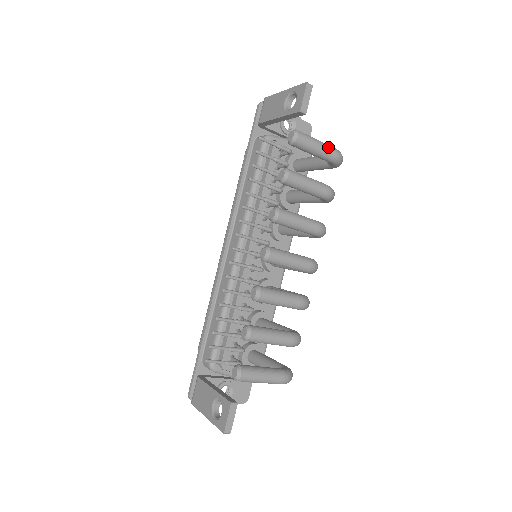
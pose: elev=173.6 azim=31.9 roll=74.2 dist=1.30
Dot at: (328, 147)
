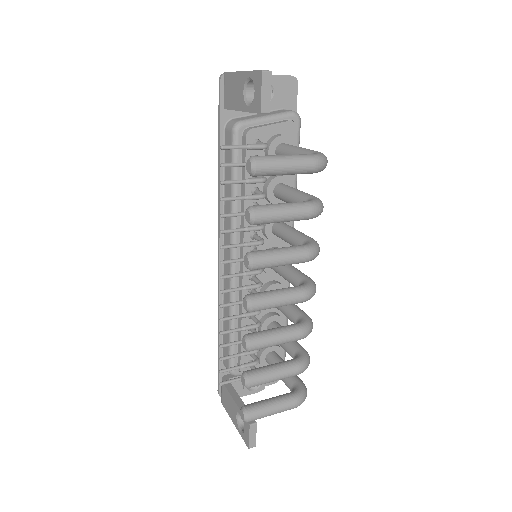
Dot at: (302, 161)
